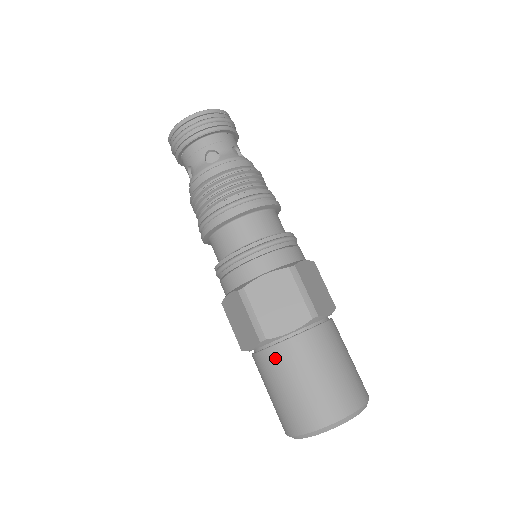
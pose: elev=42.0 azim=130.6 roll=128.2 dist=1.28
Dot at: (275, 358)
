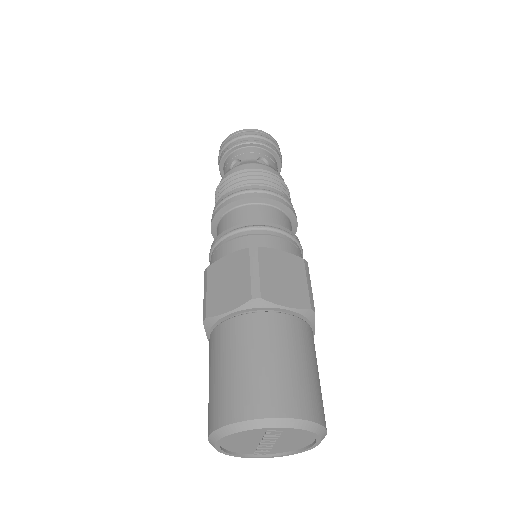
Dot at: (258, 324)
